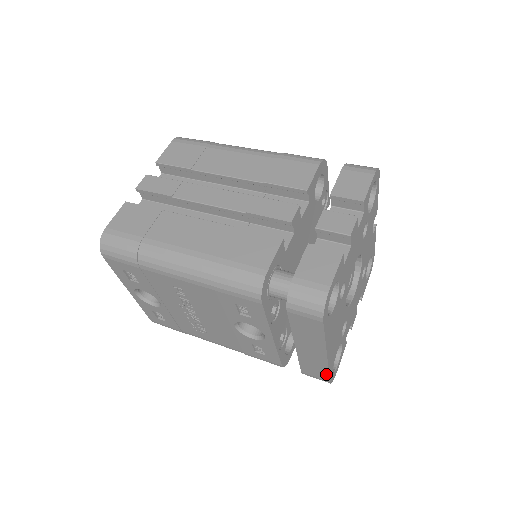
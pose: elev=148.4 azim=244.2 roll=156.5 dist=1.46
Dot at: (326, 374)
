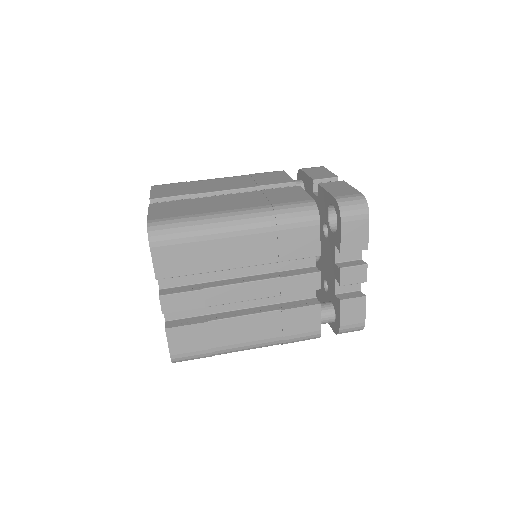
Dot at: occluded
